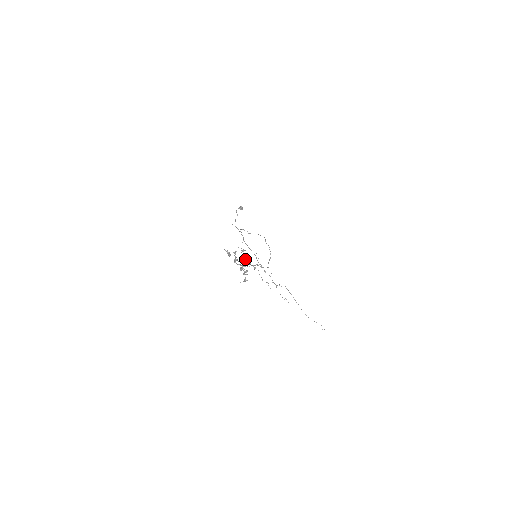
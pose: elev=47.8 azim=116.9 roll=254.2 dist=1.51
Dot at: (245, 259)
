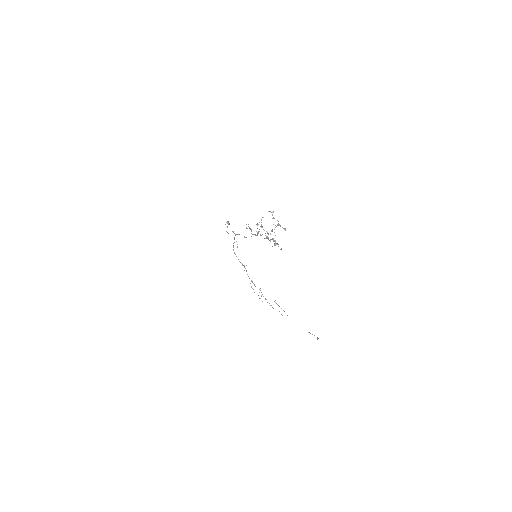
Dot at: (273, 224)
